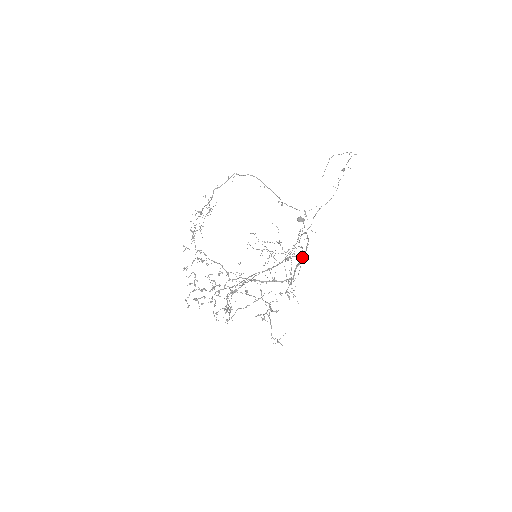
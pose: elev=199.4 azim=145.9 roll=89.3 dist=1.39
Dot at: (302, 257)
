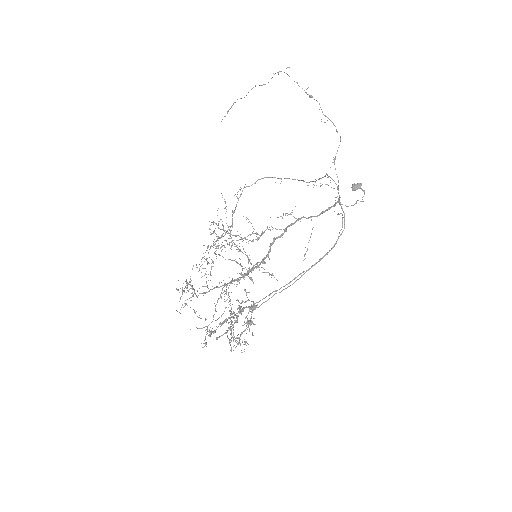
Dot at: (289, 225)
